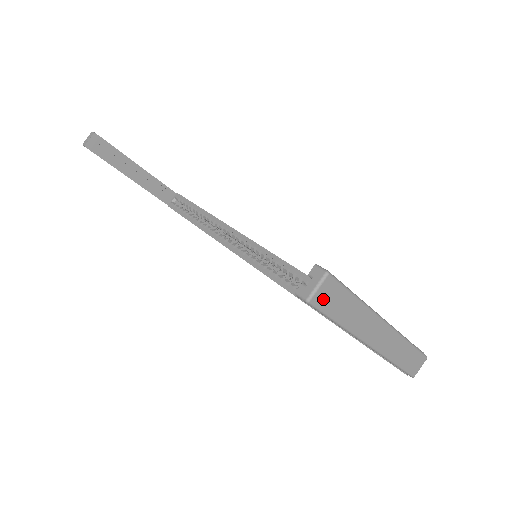
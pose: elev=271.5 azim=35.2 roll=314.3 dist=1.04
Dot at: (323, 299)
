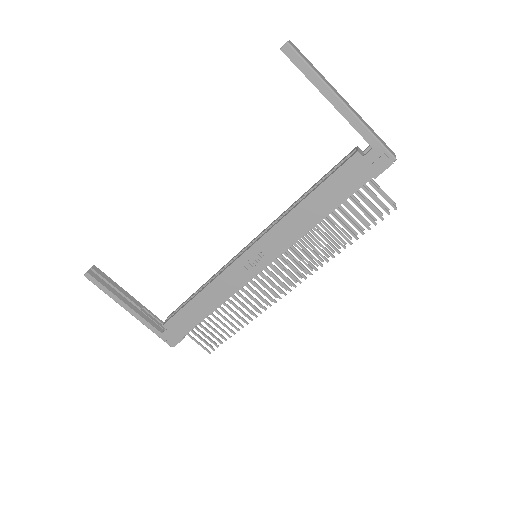
Dot at: (295, 48)
